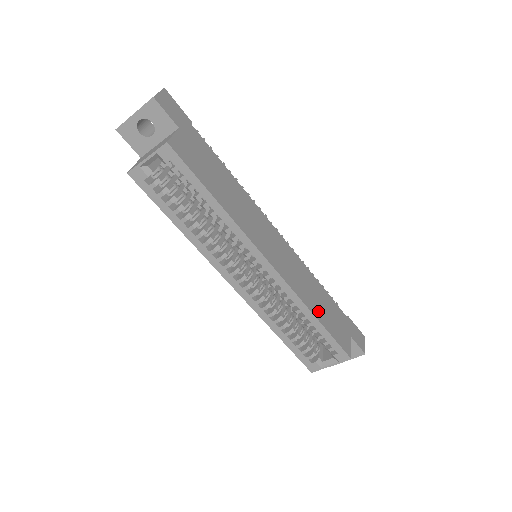
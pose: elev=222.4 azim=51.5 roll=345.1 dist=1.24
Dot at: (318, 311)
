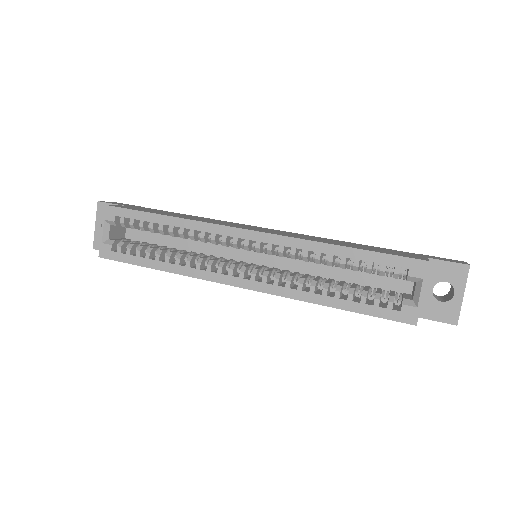
Dot at: (344, 245)
